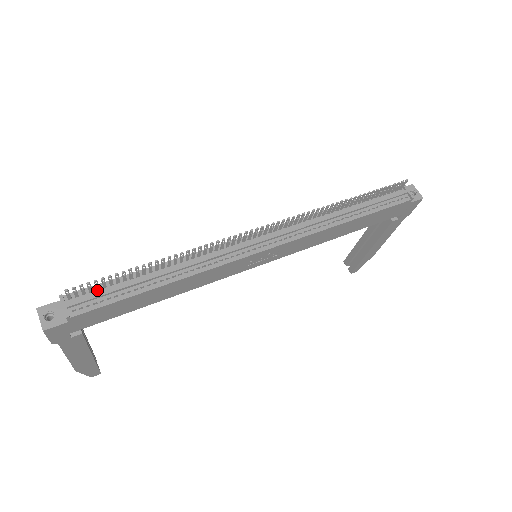
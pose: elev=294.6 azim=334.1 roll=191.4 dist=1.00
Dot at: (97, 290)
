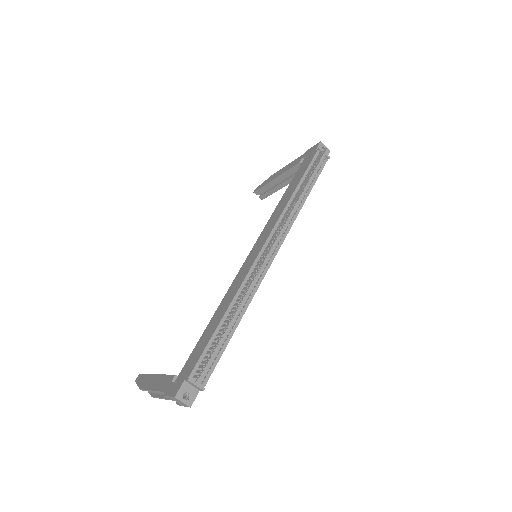
Dot at: (205, 358)
